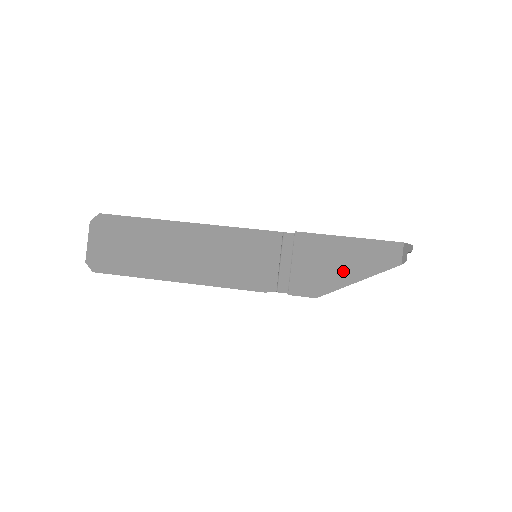
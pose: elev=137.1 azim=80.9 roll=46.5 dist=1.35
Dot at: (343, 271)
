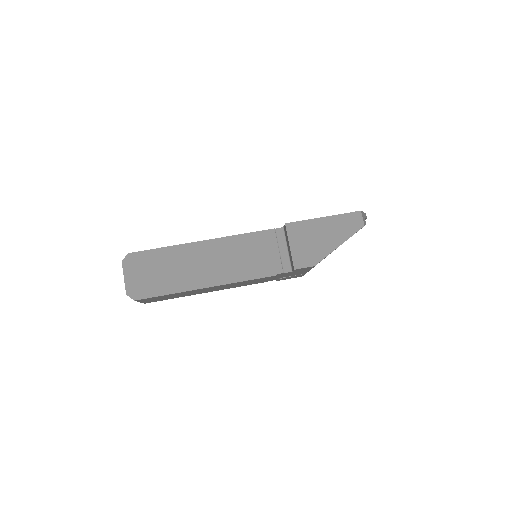
Dot at: (327, 241)
